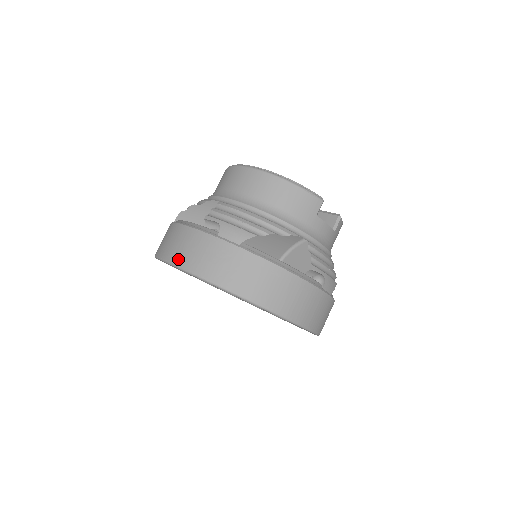
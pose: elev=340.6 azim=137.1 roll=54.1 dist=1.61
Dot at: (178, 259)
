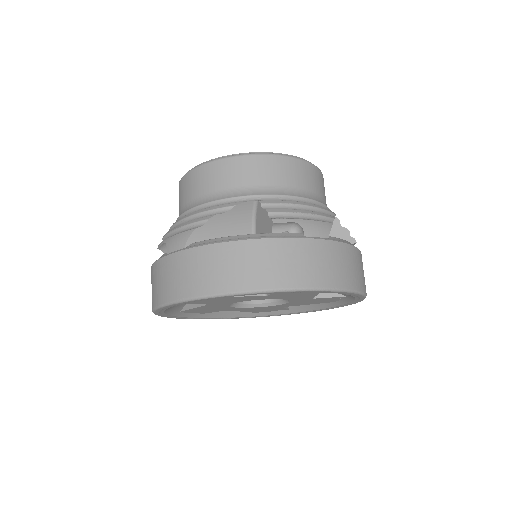
Dot at: (274, 281)
